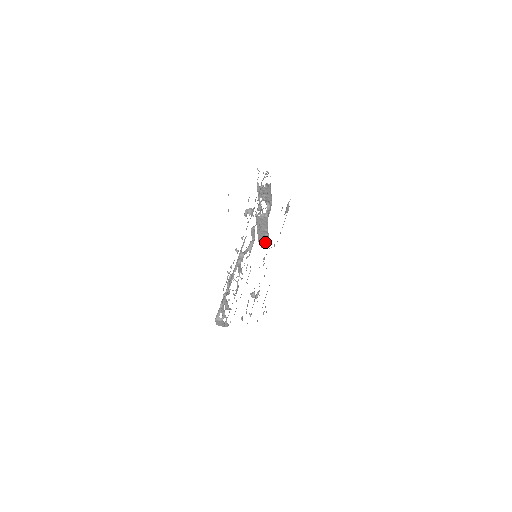
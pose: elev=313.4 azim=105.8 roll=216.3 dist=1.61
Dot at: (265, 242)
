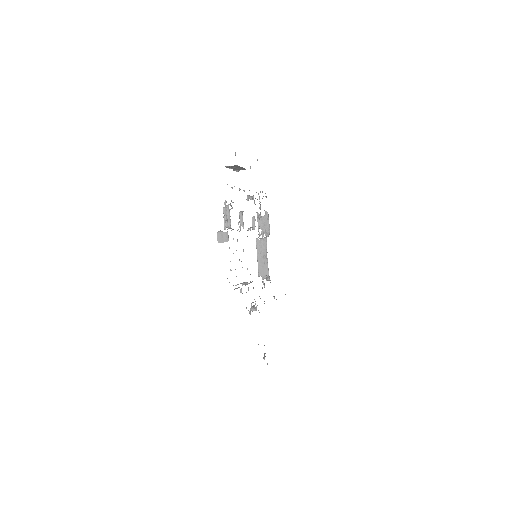
Dot at: (265, 274)
